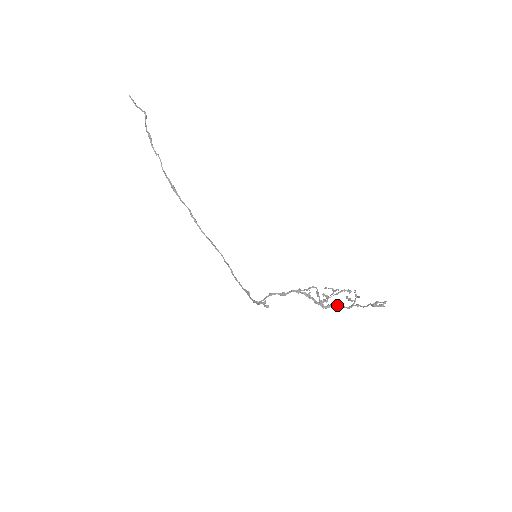
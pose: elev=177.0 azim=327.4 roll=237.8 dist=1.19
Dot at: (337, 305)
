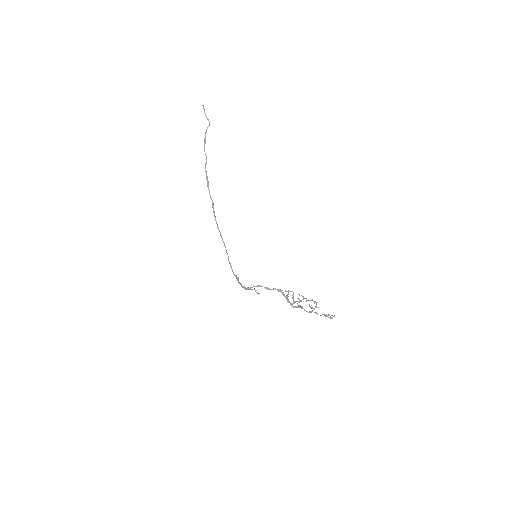
Dot at: (302, 308)
